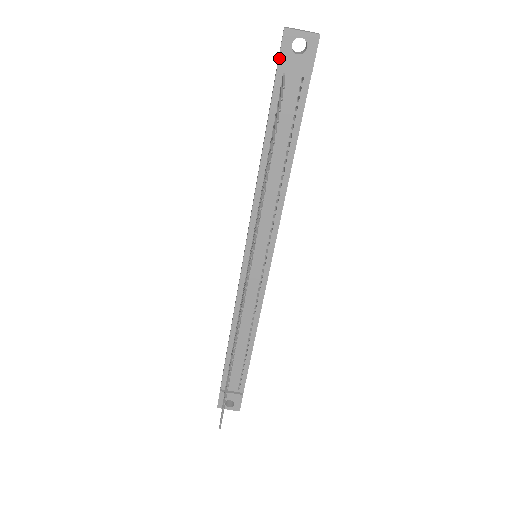
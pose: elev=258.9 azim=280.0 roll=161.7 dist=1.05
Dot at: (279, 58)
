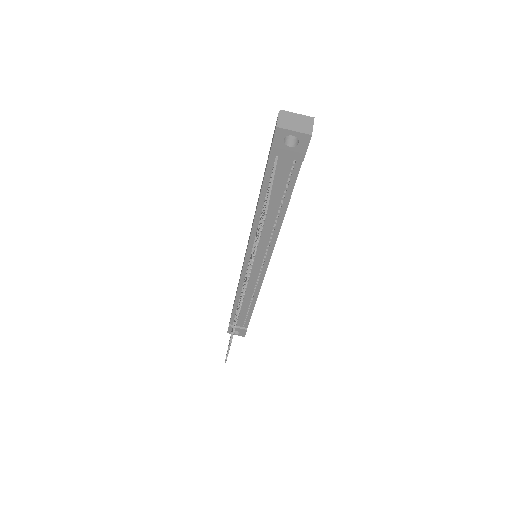
Dot at: (271, 147)
